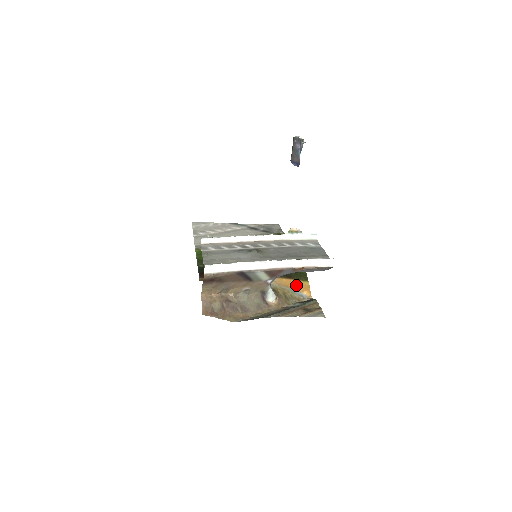
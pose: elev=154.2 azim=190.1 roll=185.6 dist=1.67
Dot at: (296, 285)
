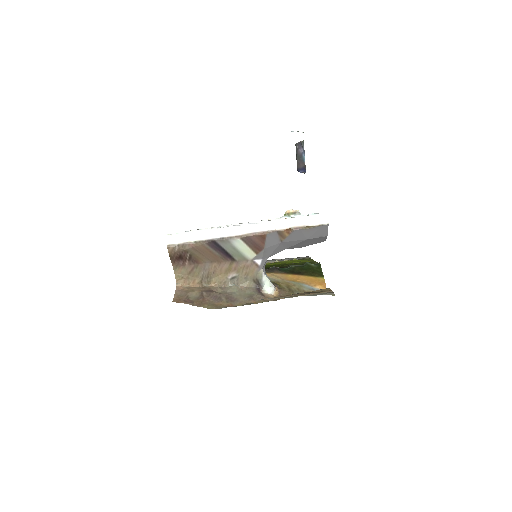
Dot at: (306, 280)
